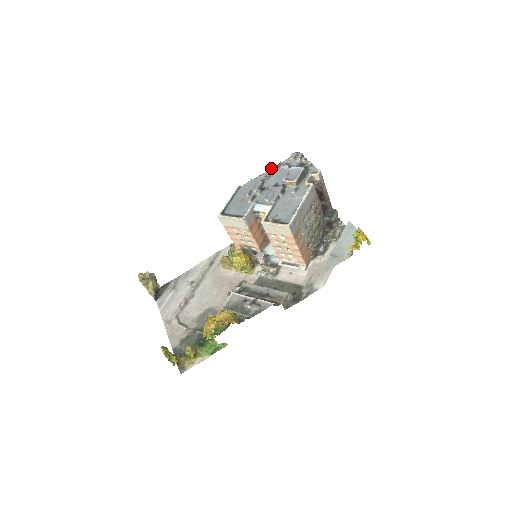
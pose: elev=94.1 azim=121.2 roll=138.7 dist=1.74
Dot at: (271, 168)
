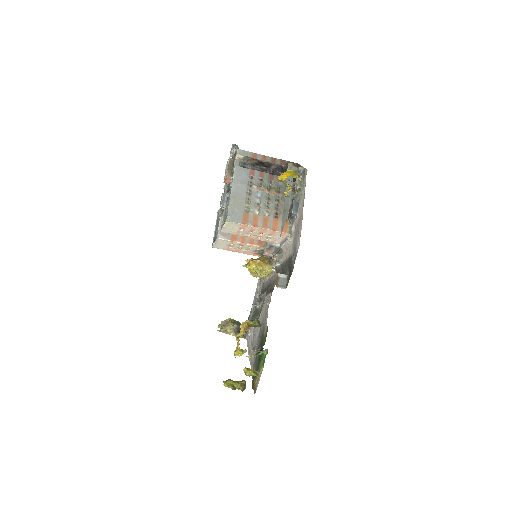
Dot at: occluded
